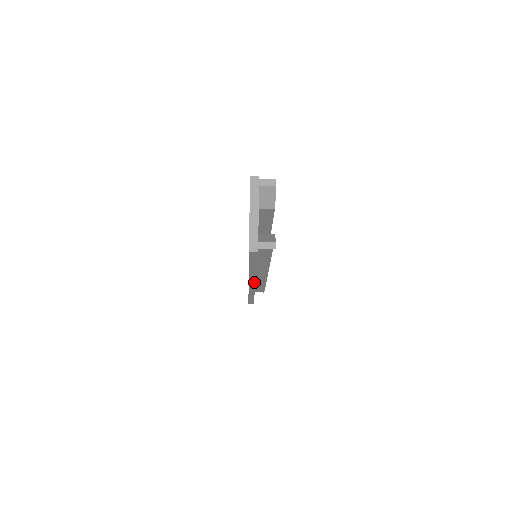
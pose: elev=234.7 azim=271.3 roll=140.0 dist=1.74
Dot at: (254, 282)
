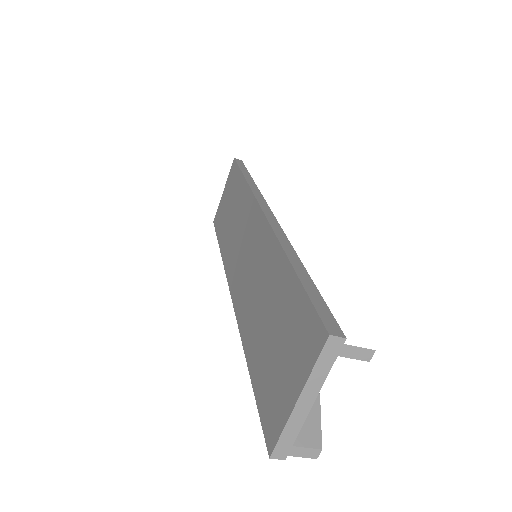
Dot at: occluded
